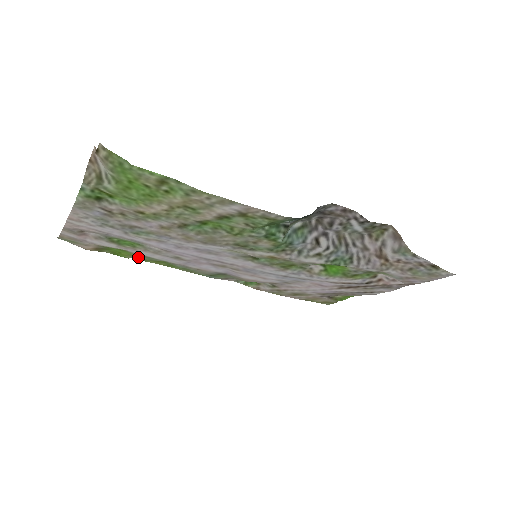
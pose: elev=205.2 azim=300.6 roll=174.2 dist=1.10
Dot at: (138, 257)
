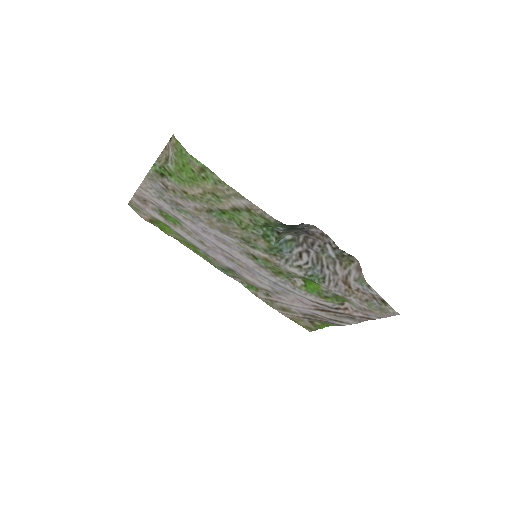
Dot at: (176, 236)
